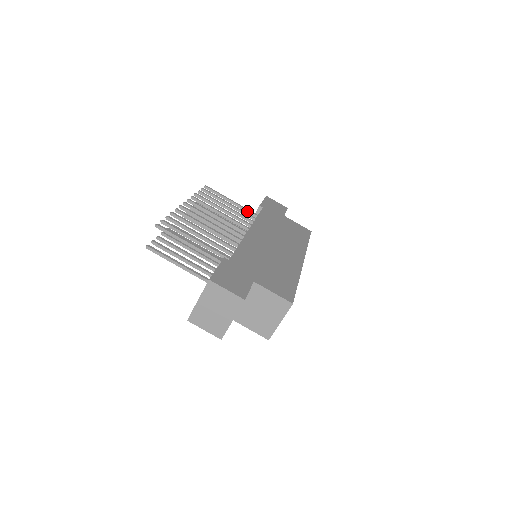
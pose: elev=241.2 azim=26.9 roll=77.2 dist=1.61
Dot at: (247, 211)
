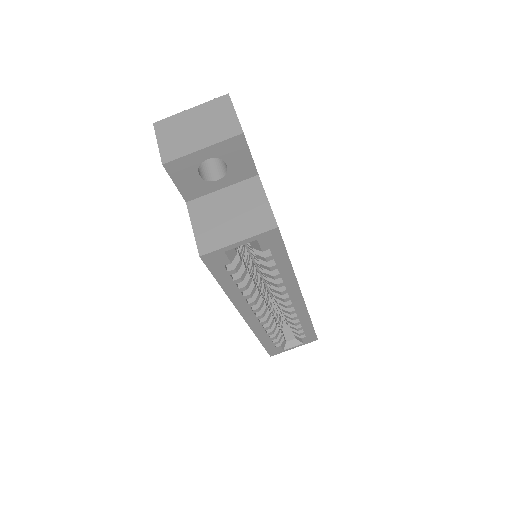
Dot at: occluded
